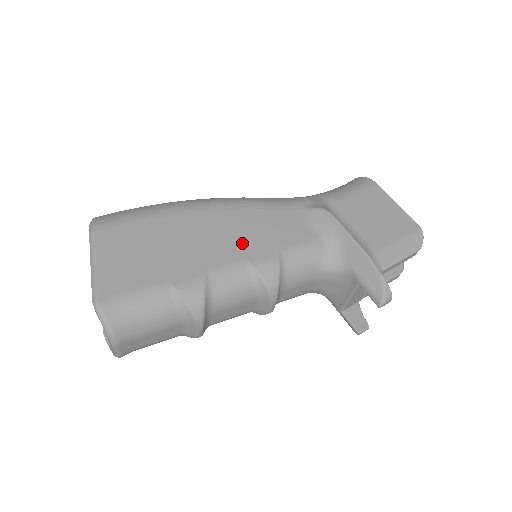
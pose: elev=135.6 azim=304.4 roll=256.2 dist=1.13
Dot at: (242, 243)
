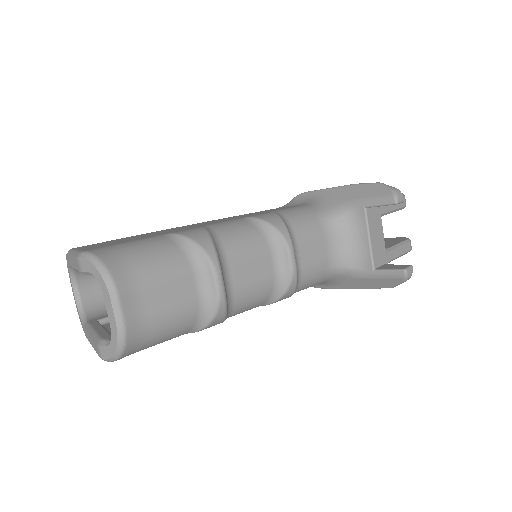
Dot at: (232, 218)
